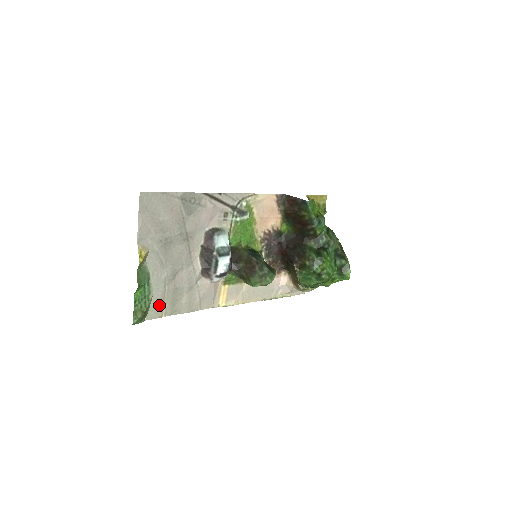
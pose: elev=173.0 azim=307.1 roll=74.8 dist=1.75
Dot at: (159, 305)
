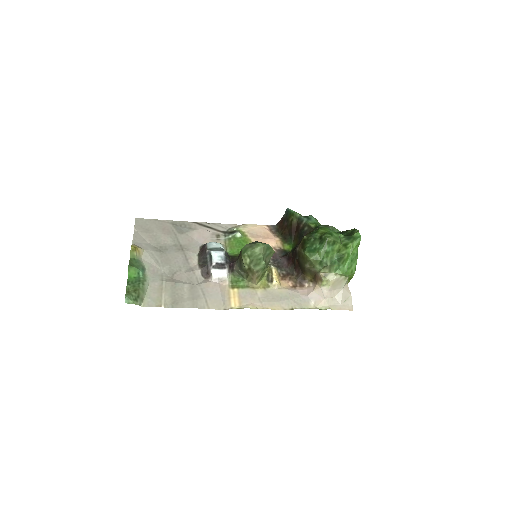
Dot at: (157, 295)
